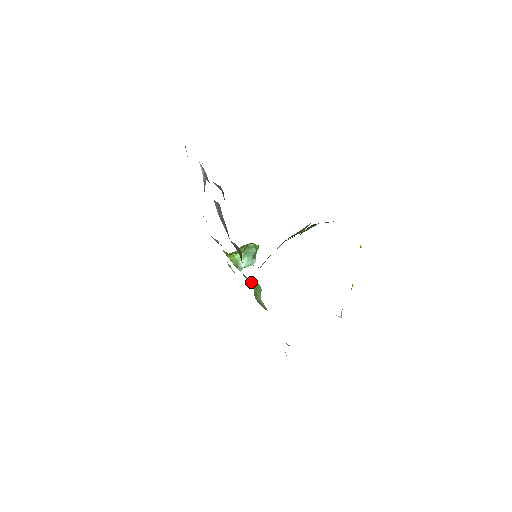
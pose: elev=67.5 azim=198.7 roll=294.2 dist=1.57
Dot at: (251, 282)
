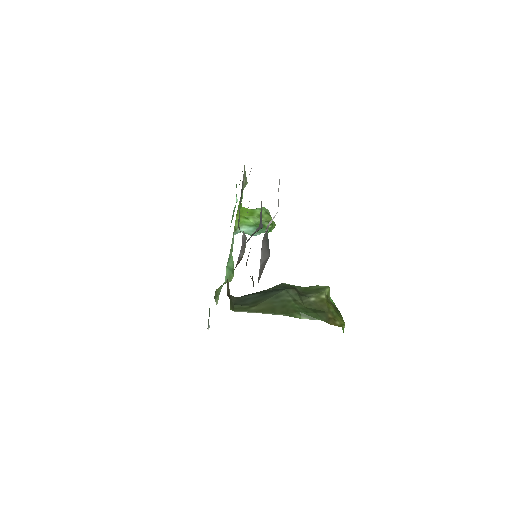
Dot at: (227, 274)
